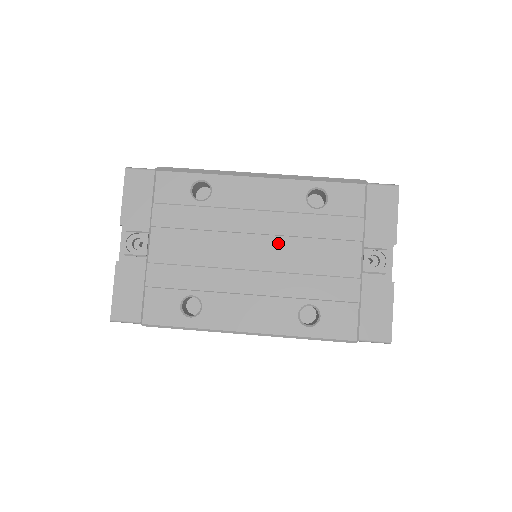
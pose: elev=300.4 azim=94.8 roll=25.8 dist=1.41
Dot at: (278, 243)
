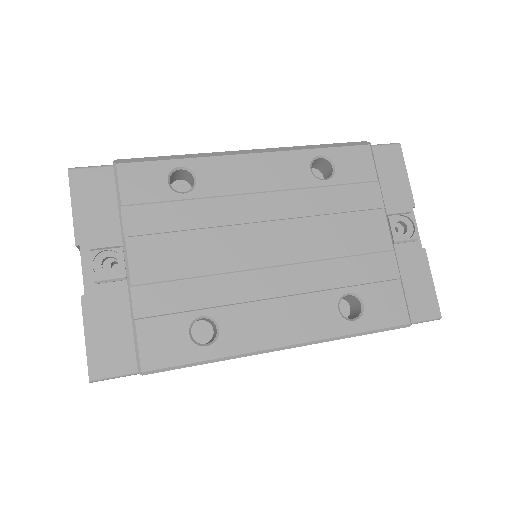
Dot at: (293, 228)
